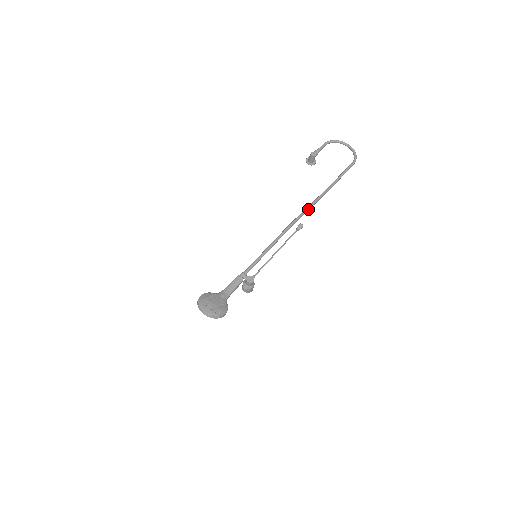
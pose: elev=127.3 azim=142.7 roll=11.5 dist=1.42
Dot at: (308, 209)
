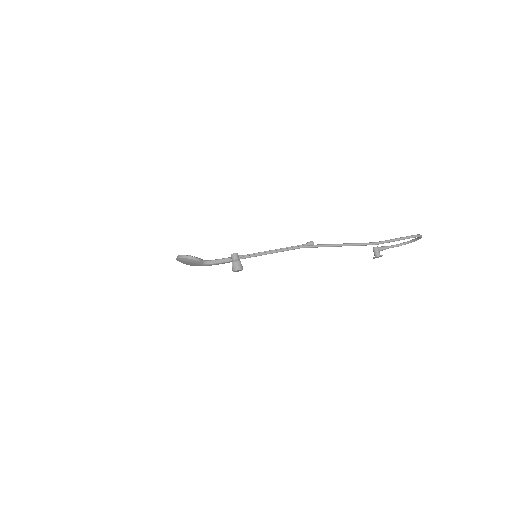
Dot at: (332, 244)
